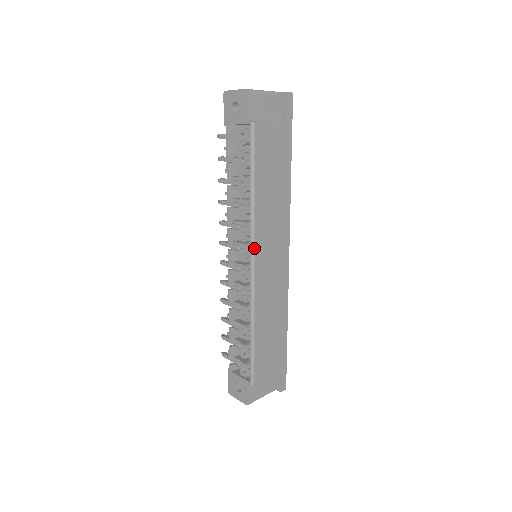
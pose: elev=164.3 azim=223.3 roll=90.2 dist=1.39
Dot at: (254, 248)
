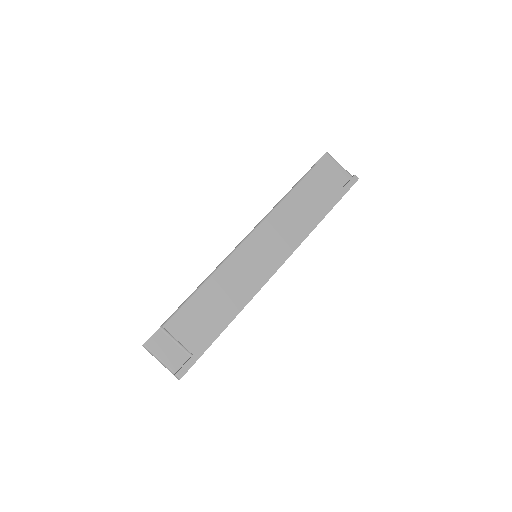
Dot at: (255, 229)
